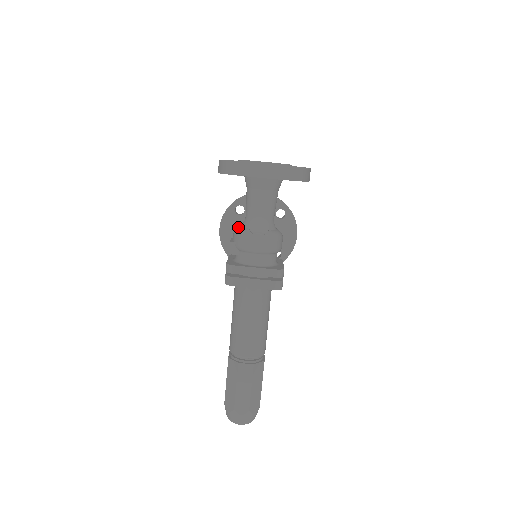
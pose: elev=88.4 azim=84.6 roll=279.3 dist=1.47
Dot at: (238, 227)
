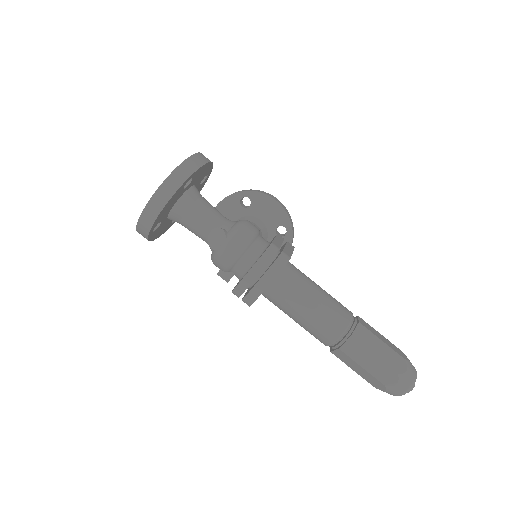
Dot at: occluded
